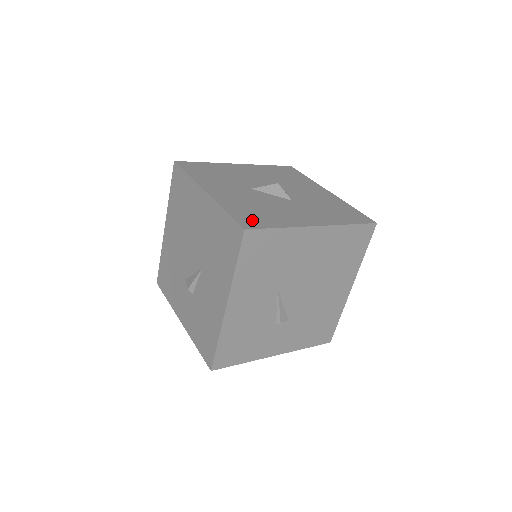
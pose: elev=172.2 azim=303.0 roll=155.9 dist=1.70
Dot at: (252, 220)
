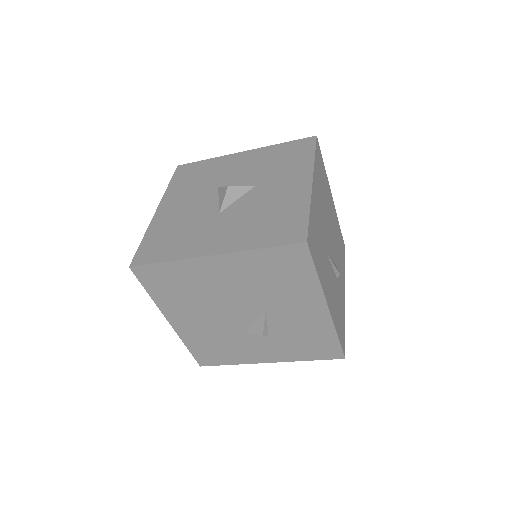
Dot at: (289, 231)
